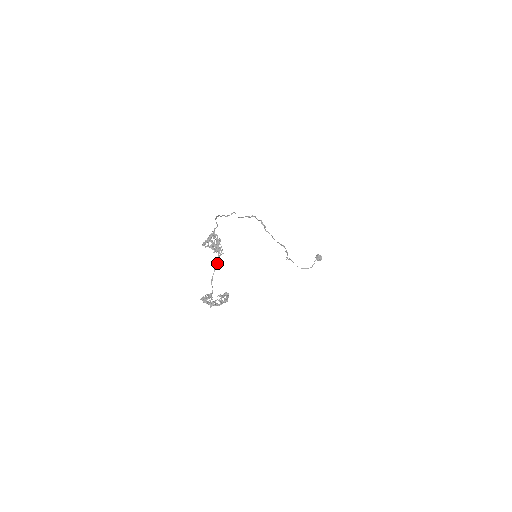
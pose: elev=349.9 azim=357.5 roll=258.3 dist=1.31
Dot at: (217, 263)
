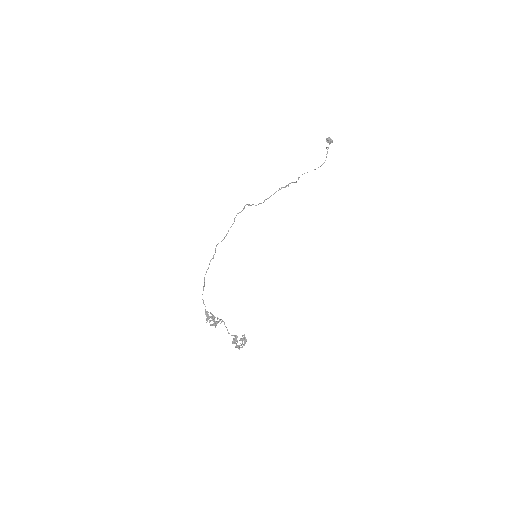
Dot at: (224, 323)
